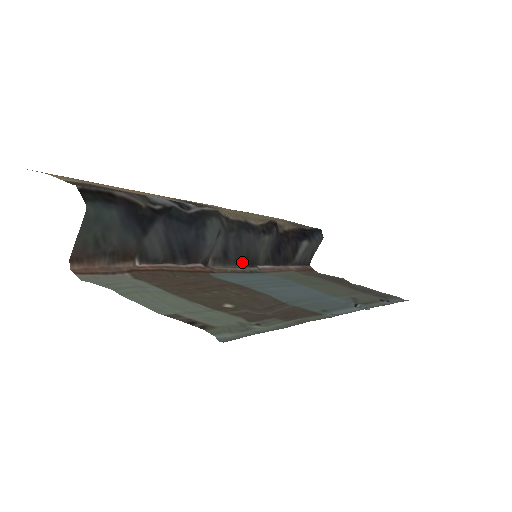
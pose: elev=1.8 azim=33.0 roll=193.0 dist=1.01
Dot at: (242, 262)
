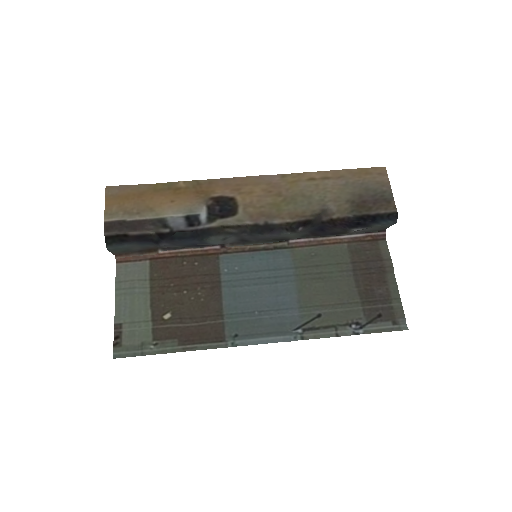
Dot at: (267, 241)
